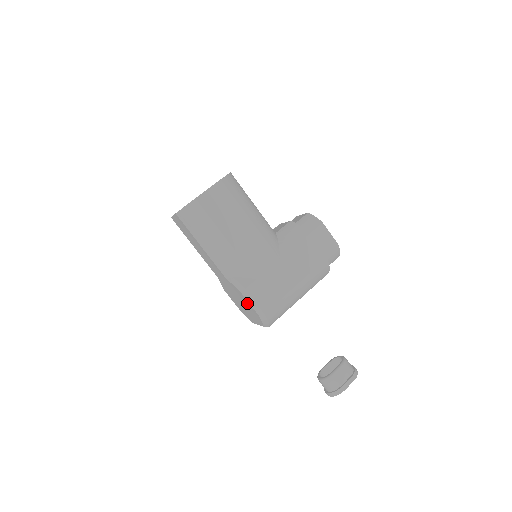
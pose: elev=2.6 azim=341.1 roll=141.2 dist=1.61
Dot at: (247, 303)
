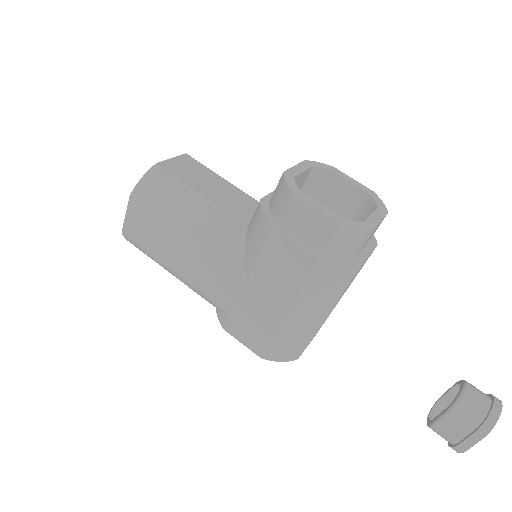
Dot at: occluded
